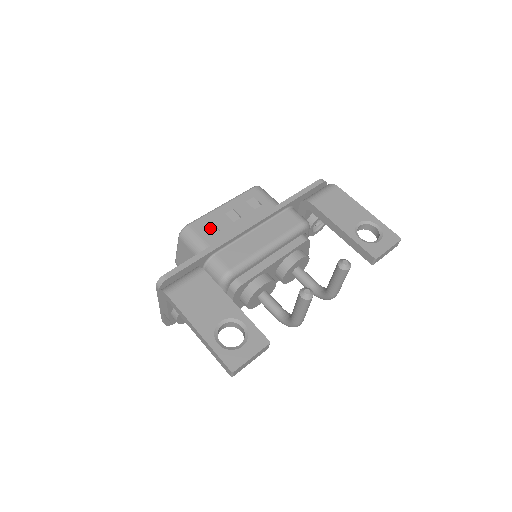
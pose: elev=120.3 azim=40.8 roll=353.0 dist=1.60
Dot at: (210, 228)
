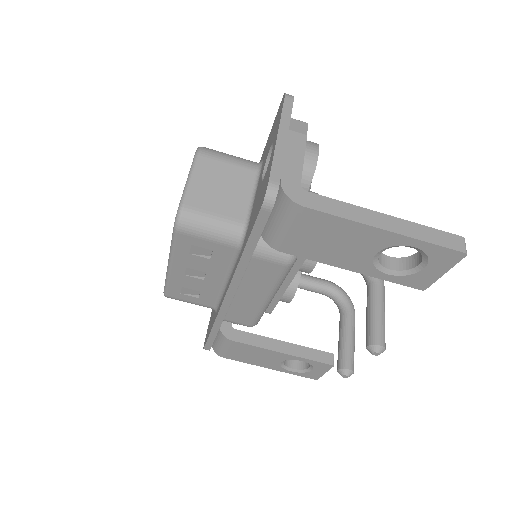
Dot at: (188, 291)
